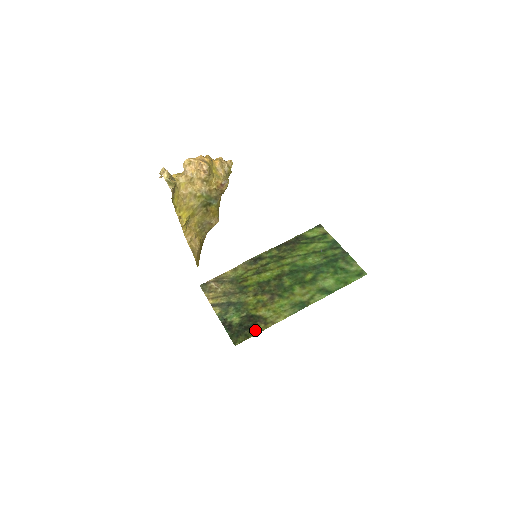
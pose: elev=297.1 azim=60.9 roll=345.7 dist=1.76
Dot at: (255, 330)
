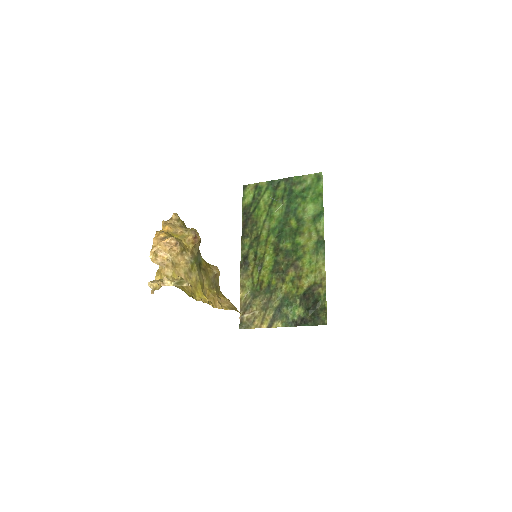
Dot at: (321, 299)
